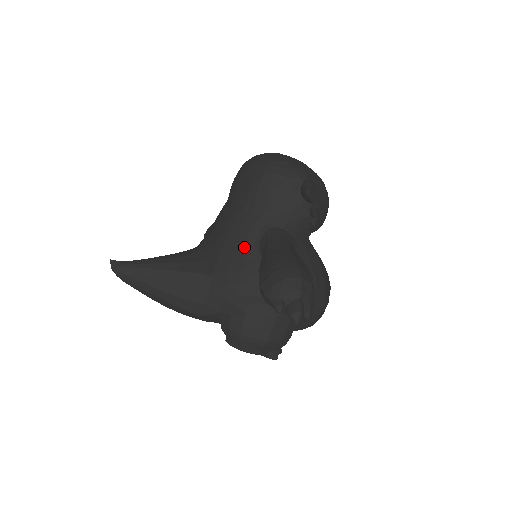
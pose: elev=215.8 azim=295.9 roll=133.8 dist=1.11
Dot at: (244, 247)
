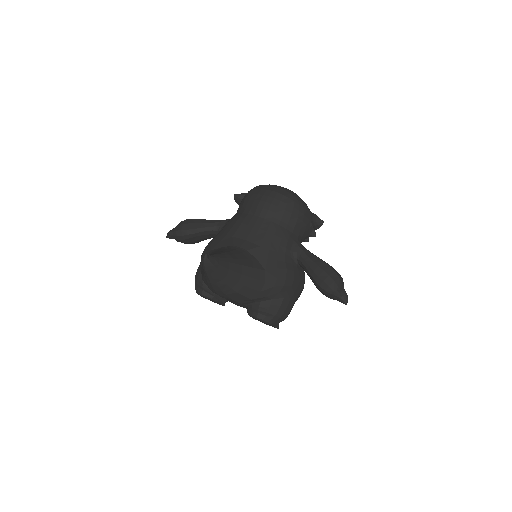
Dot at: (285, 253)
